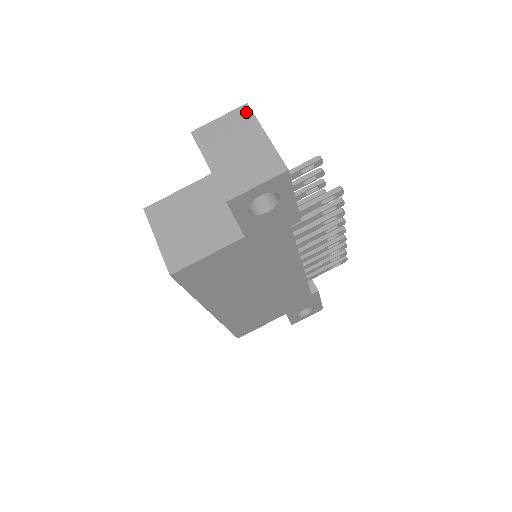
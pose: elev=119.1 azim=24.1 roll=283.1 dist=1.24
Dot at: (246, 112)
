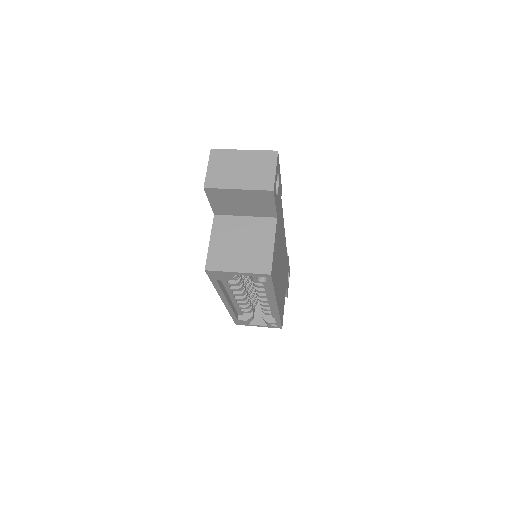
Dot at: (217, 152)
